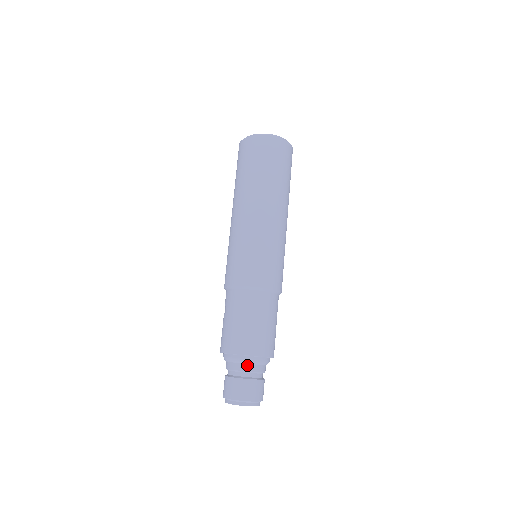
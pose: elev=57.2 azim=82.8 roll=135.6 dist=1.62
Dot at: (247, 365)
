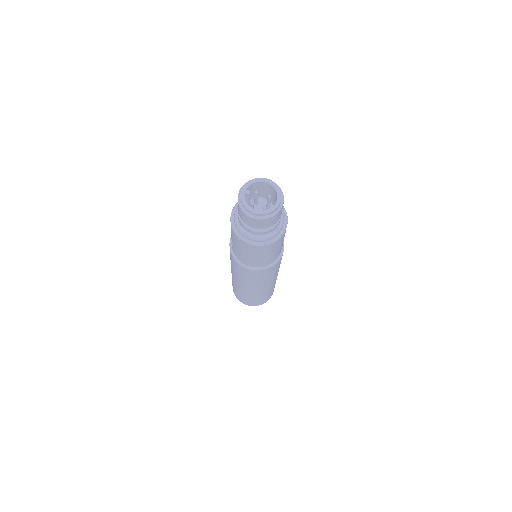
Dot at: occluded
